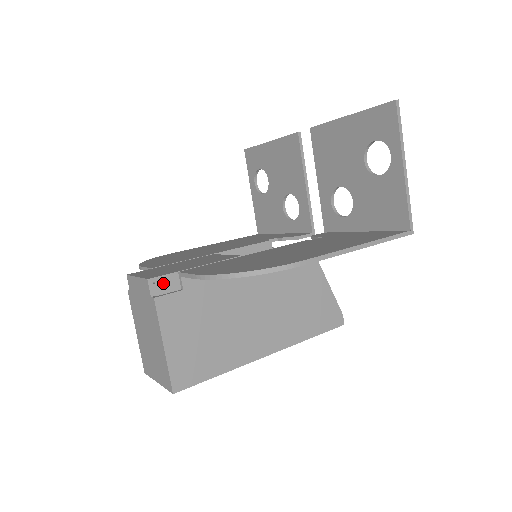
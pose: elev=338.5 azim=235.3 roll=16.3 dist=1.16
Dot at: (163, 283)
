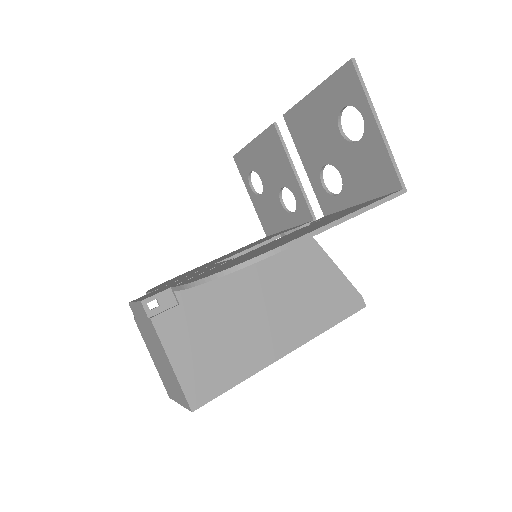
Dot at: (168, 304)
